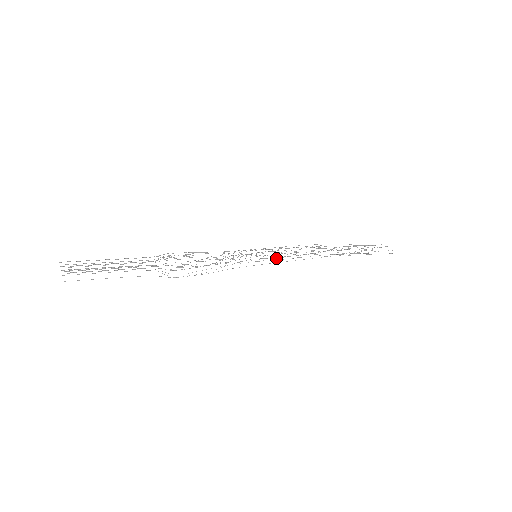
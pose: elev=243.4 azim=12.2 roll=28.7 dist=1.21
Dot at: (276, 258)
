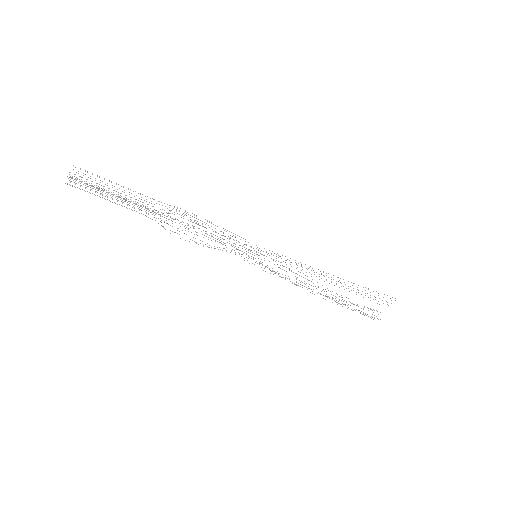
Dot at: (277, 264)
